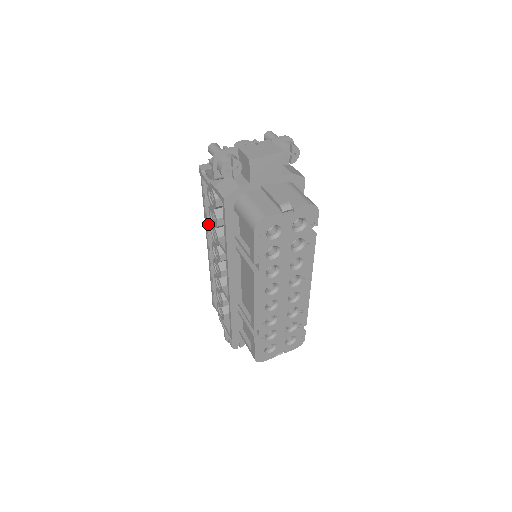
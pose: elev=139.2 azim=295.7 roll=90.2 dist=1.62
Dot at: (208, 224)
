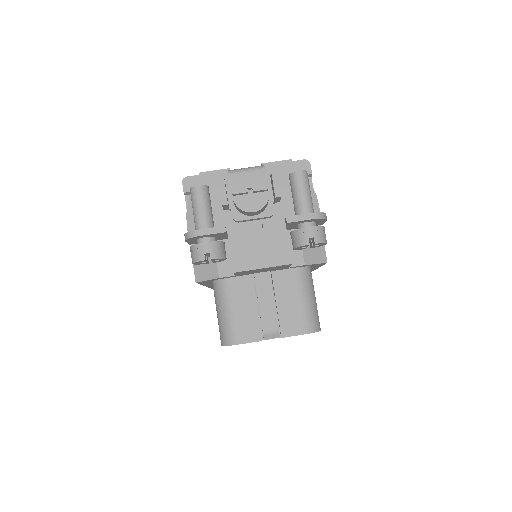
Dot at: occluded
